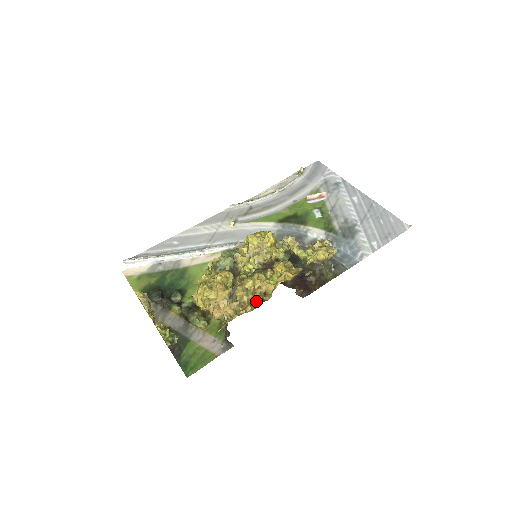
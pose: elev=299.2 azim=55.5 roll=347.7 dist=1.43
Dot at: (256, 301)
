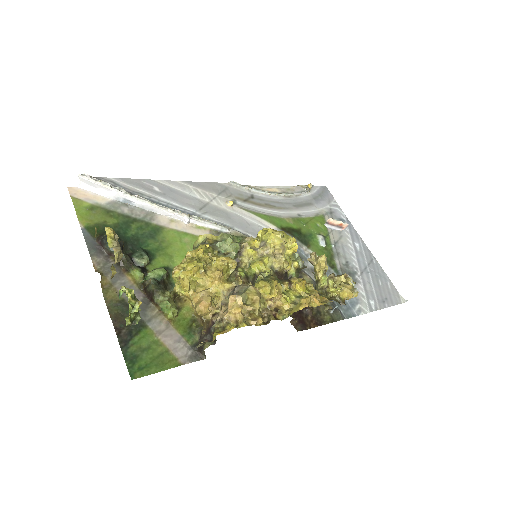
Dot at: (270, 315)
